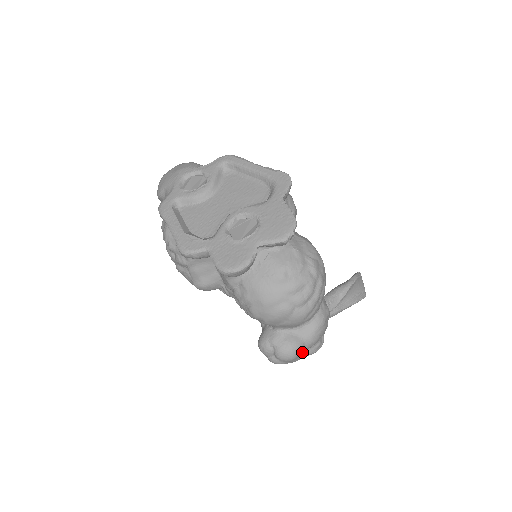
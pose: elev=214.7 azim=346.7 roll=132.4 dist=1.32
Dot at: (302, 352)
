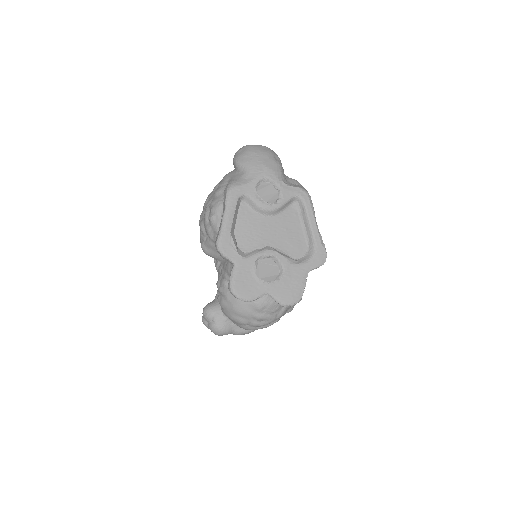
Dot at: occluded
